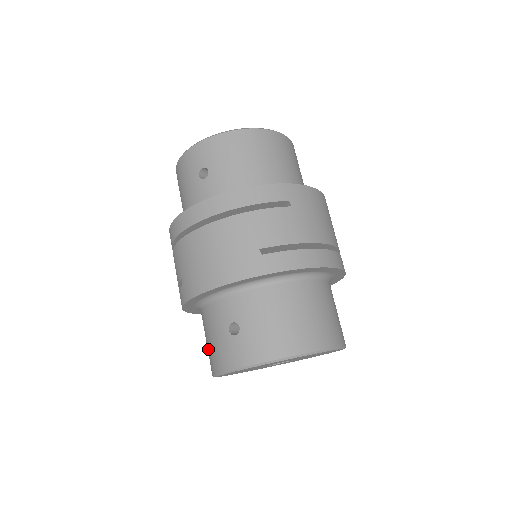
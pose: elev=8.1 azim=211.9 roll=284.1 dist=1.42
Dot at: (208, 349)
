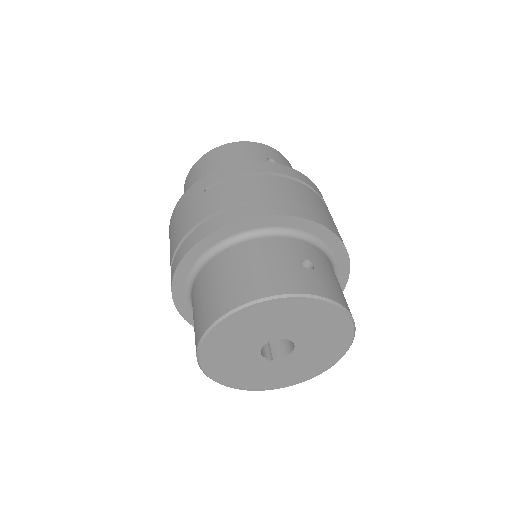
Dot at: (248, 276)
